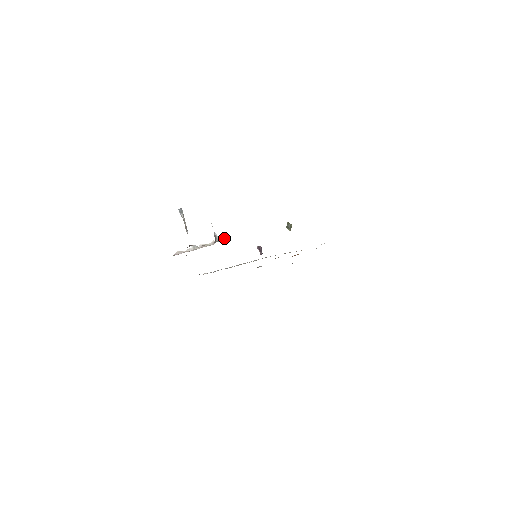
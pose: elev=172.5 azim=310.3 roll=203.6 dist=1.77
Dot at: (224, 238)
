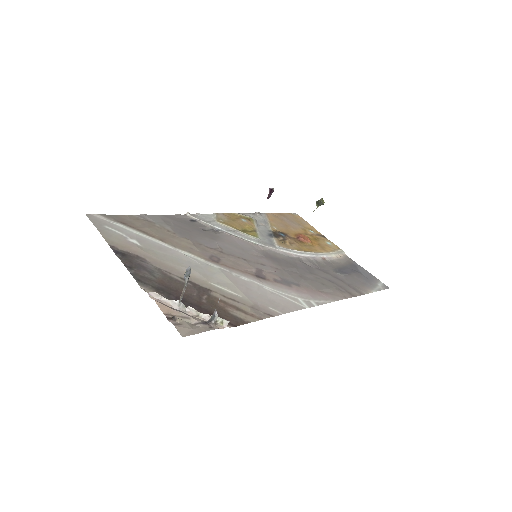
Dot at: (224, 322)
